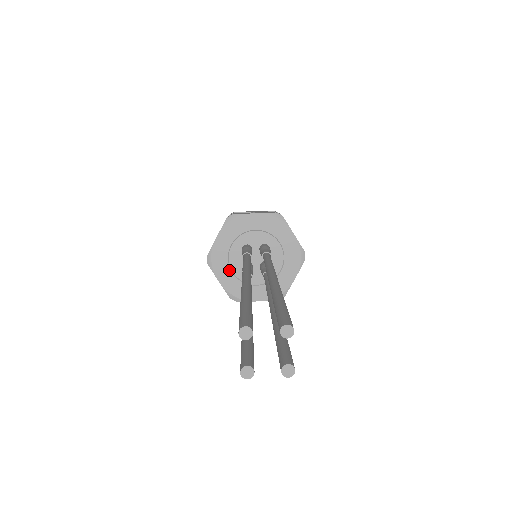
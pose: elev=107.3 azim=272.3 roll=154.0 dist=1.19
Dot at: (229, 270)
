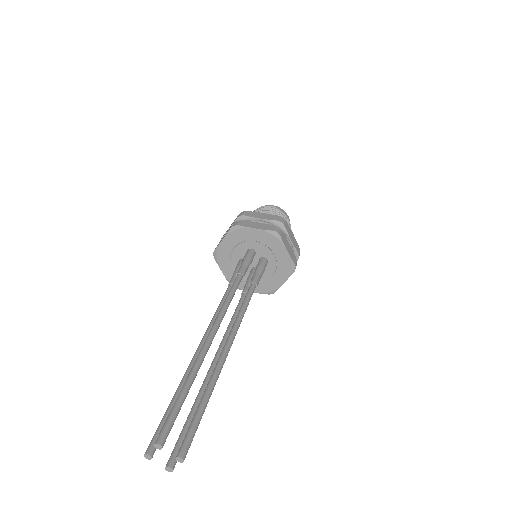
Dot at: occluded
